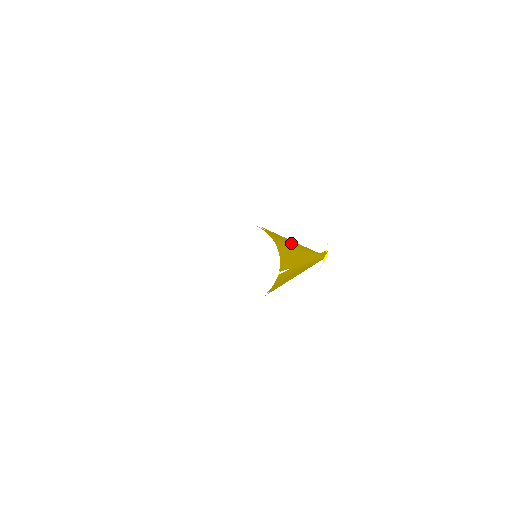
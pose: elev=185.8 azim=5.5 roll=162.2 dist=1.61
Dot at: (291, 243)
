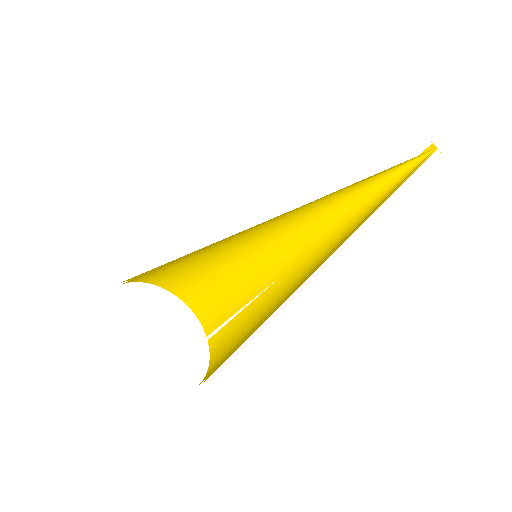
Dot at: (289, 228)
